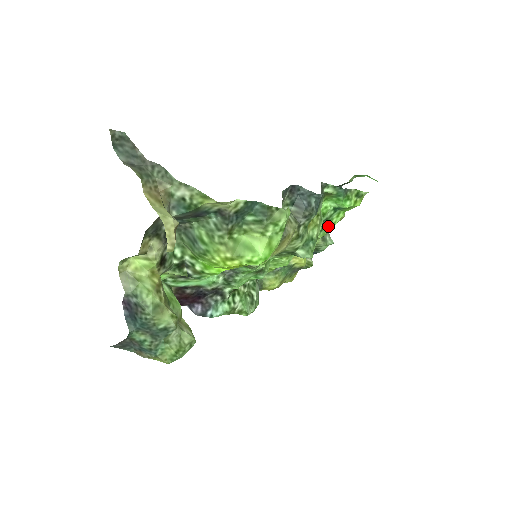
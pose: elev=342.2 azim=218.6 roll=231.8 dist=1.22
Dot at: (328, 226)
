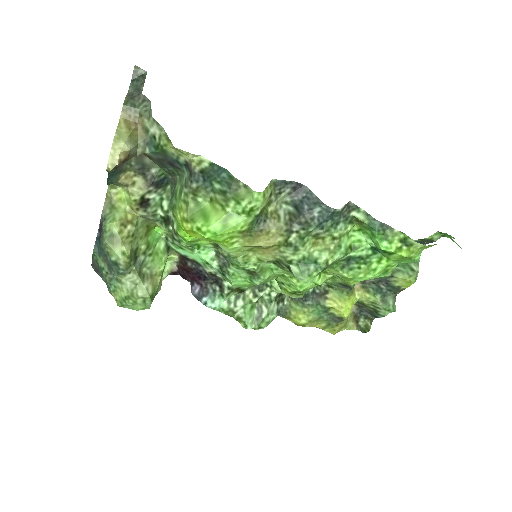
Dot at: (364, 269)
